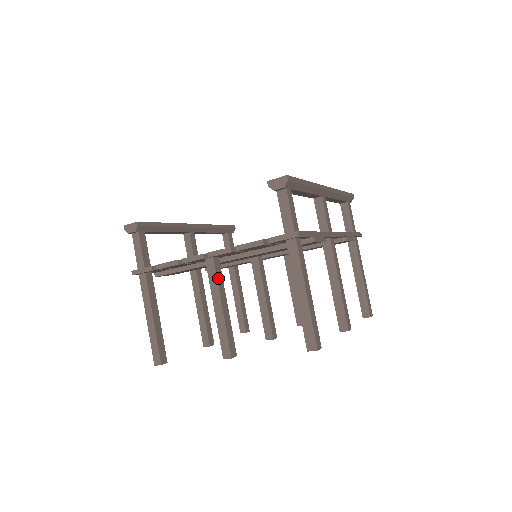
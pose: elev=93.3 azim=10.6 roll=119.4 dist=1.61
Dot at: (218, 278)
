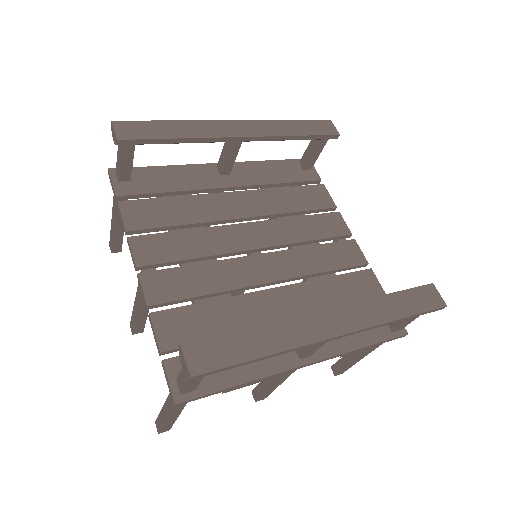
Dot at: occluded
